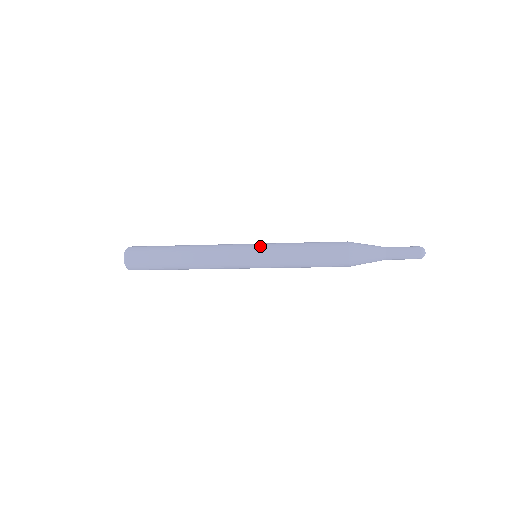
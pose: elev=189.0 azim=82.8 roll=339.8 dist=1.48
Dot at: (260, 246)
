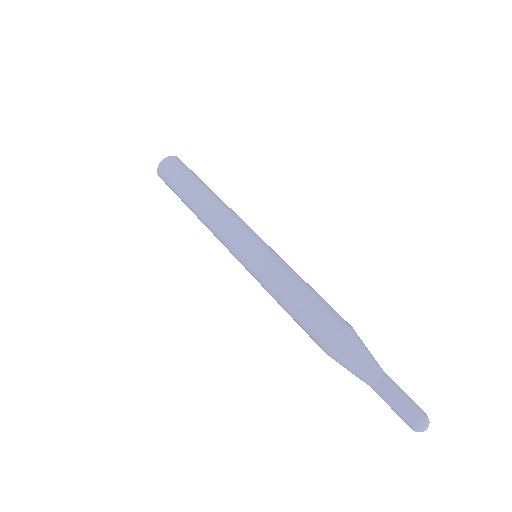
Dot at: (261, 249)
